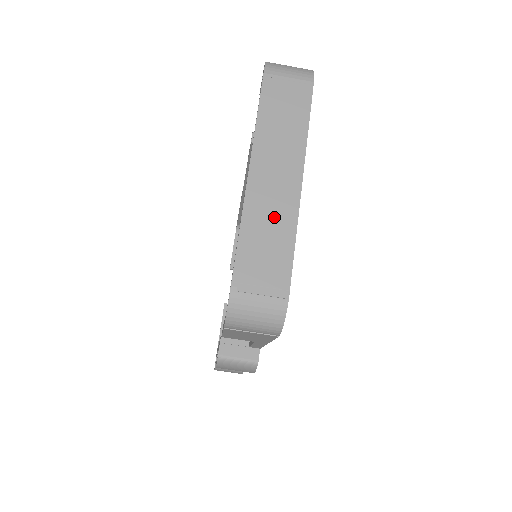
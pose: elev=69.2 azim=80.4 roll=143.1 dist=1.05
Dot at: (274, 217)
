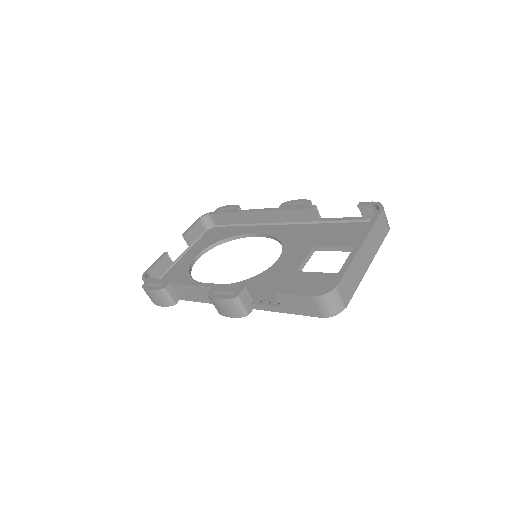
Dot at: (358, 271)
